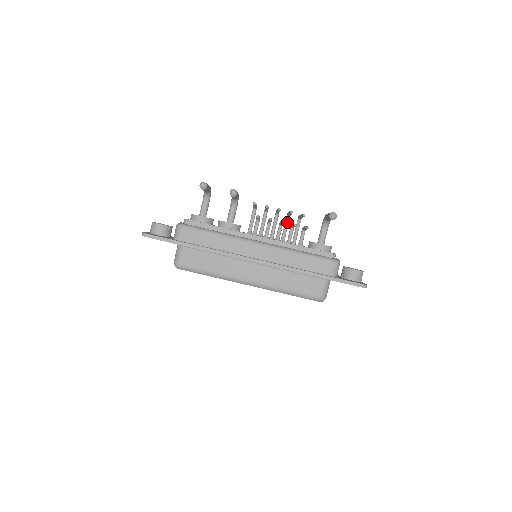
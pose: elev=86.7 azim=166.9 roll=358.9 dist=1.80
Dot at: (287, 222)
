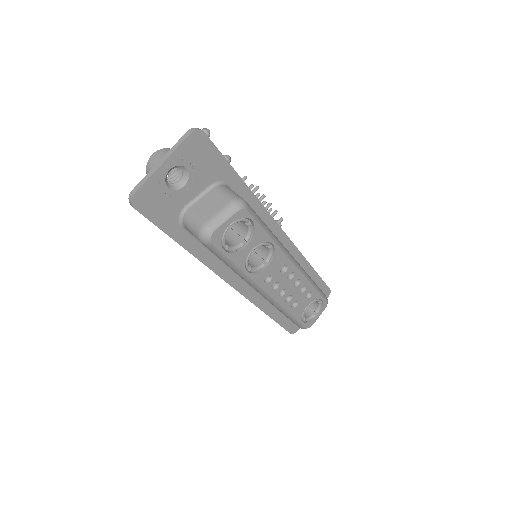
Dot at: occluded
